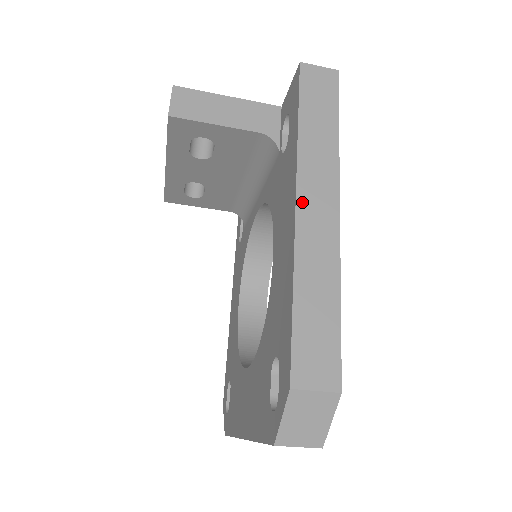
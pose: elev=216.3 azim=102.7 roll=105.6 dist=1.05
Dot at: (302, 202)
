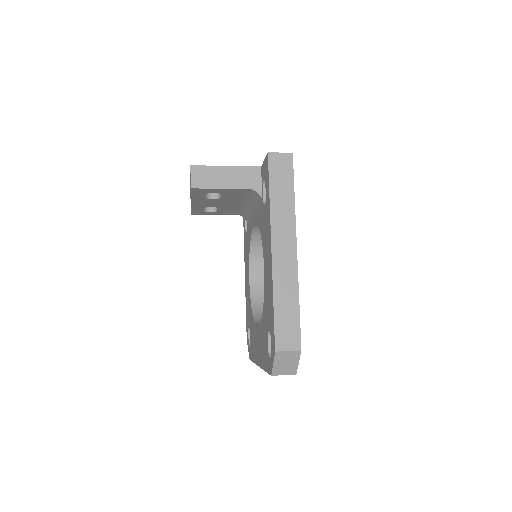
Dot at: (275, 249)
